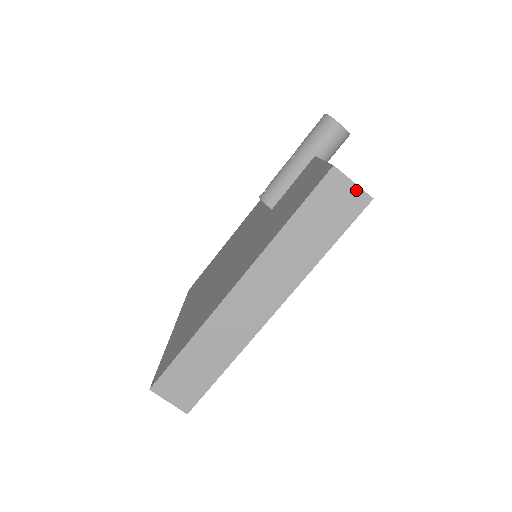
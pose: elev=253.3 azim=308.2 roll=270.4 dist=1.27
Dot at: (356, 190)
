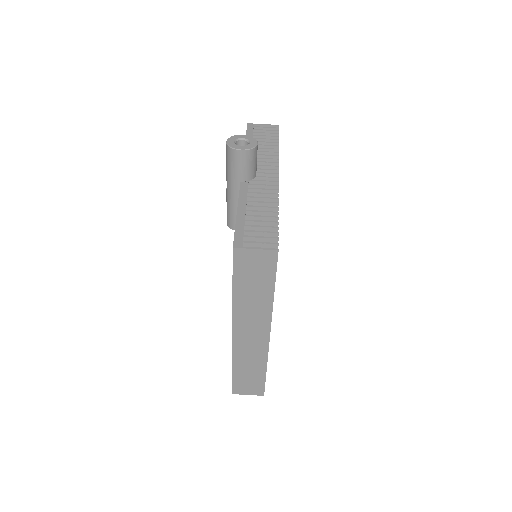
Dot at: (261, 252)
